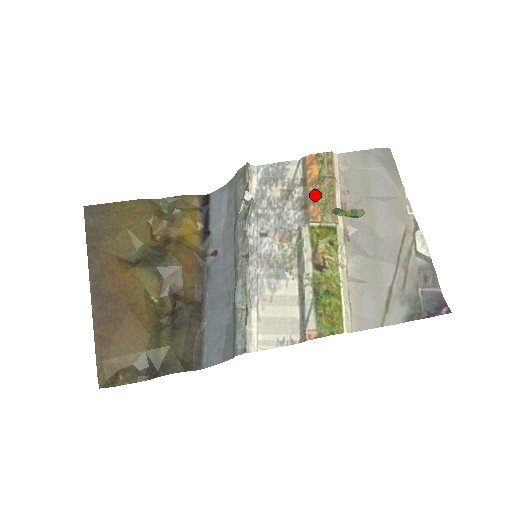
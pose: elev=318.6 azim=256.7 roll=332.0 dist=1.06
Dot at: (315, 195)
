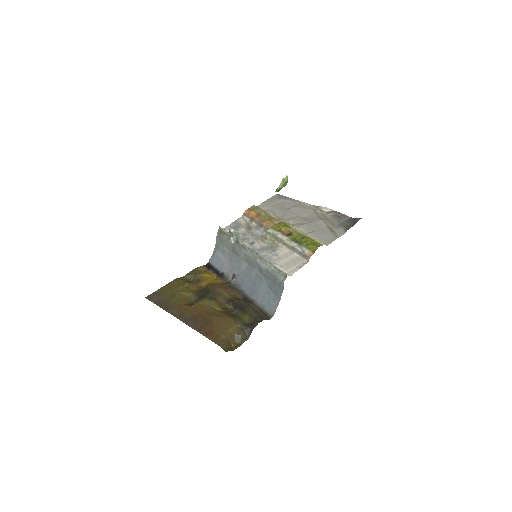
Dot at: (262, 219)
